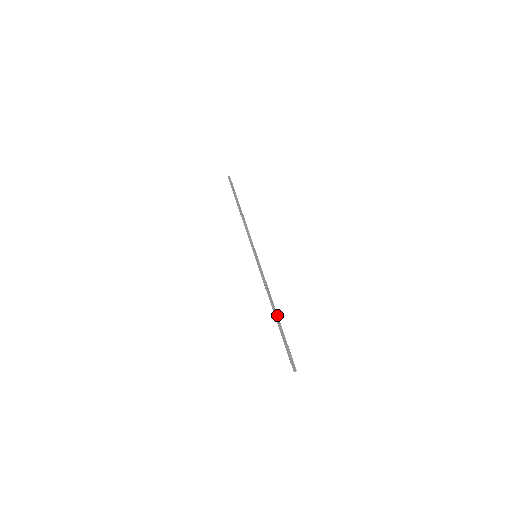
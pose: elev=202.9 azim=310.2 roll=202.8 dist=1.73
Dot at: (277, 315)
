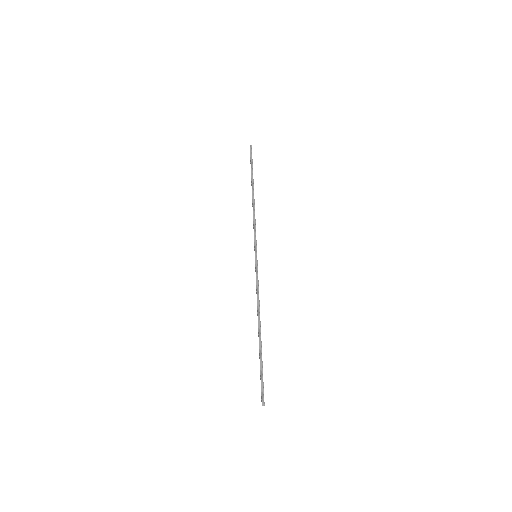
Dot at: (260, 335)
